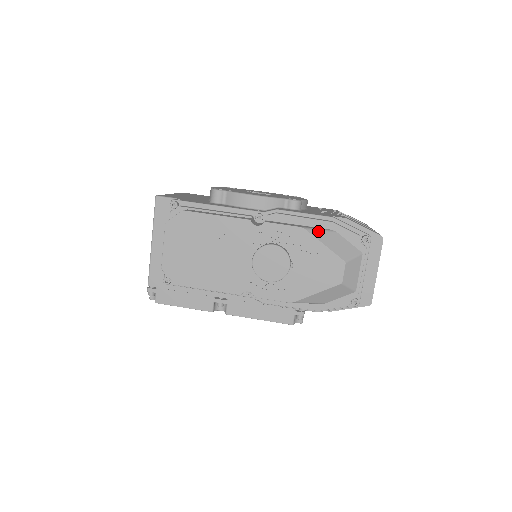
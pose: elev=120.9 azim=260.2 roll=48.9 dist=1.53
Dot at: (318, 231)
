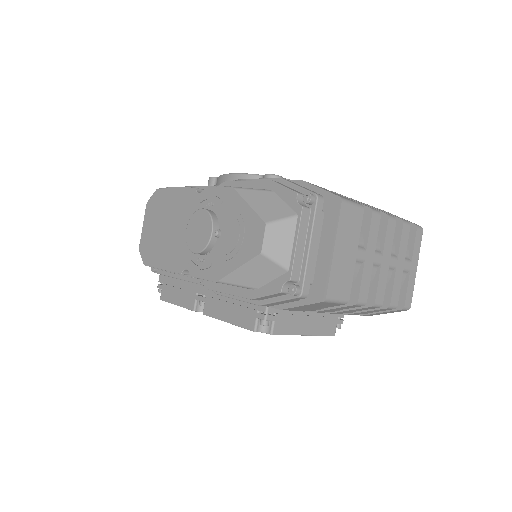
Dot at: (249, 190)
